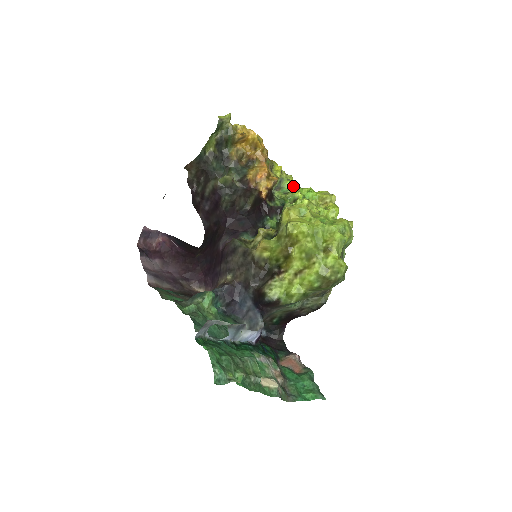
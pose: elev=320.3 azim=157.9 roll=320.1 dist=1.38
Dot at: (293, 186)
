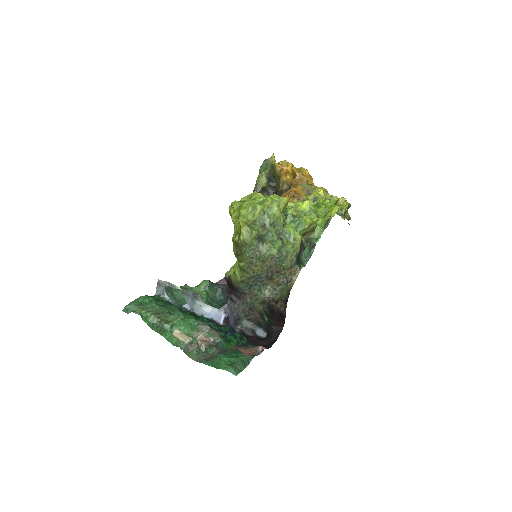
Dot at: (323, 202)
